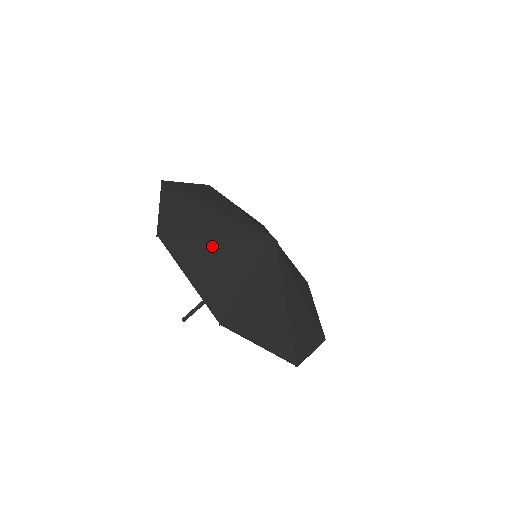
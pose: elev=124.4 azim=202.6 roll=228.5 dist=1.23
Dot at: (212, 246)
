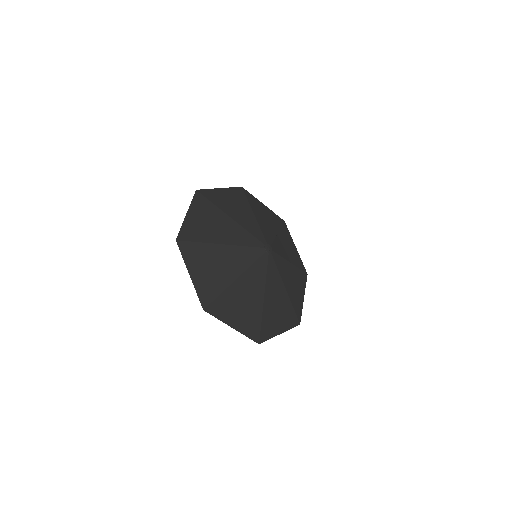
Dot at: (221, 217)
